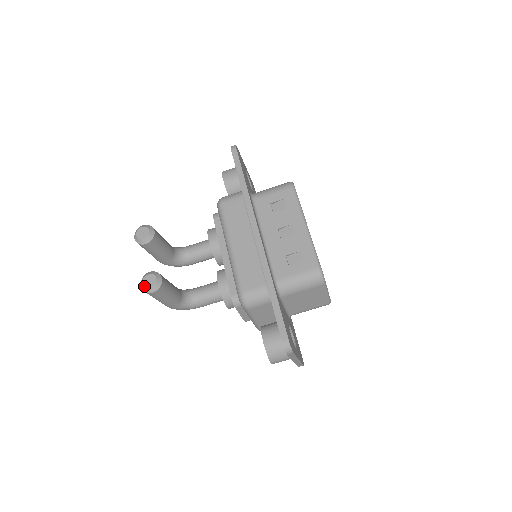
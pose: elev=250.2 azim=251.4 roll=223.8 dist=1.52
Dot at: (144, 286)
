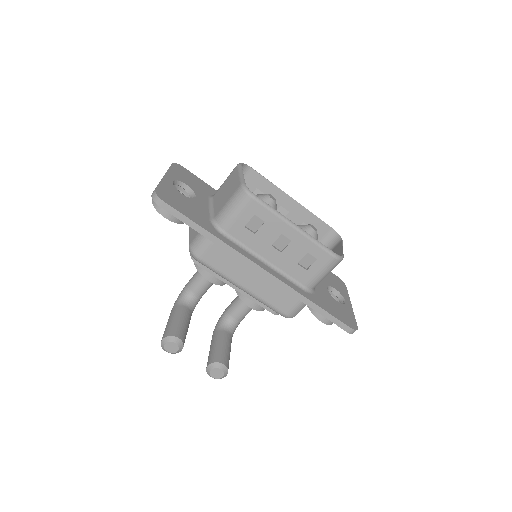
Dot at: occluded
